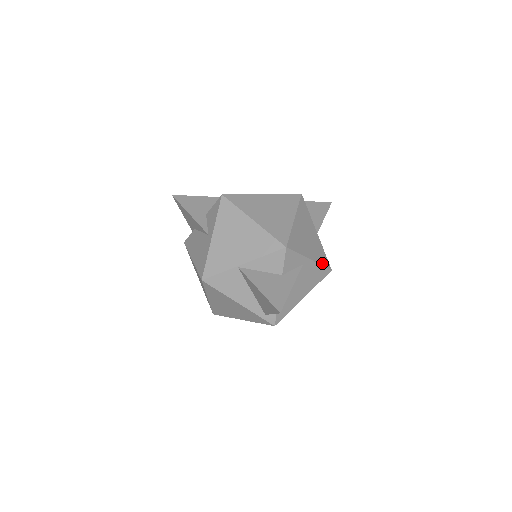
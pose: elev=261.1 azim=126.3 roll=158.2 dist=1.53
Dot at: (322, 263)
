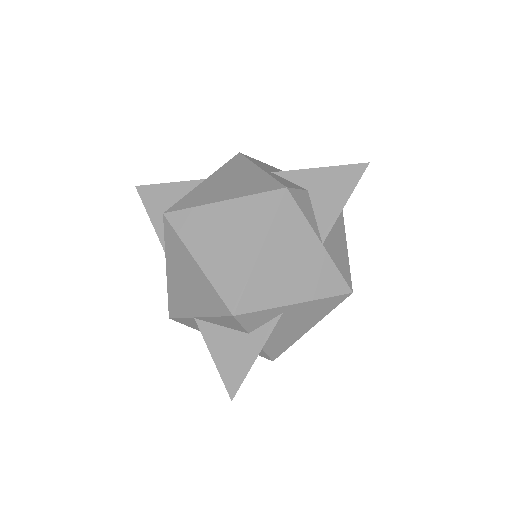
Dot at: (327, 293)
